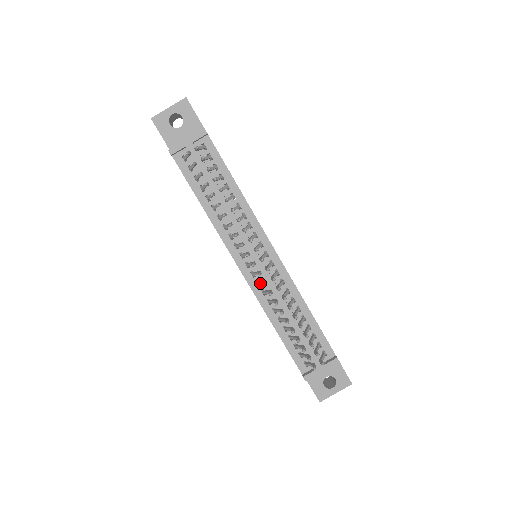
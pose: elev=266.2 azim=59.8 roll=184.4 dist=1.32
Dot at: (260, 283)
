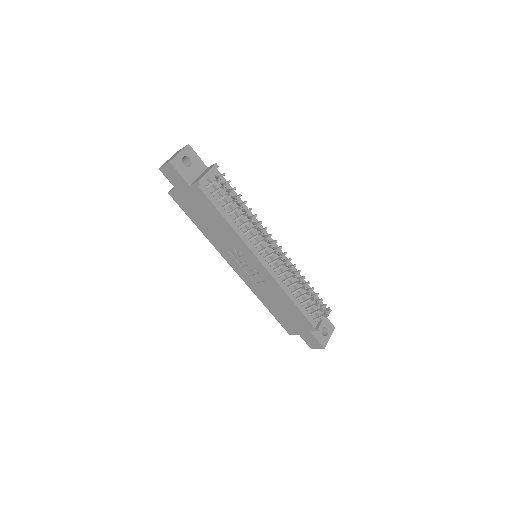
Dot at: (278, 268)
